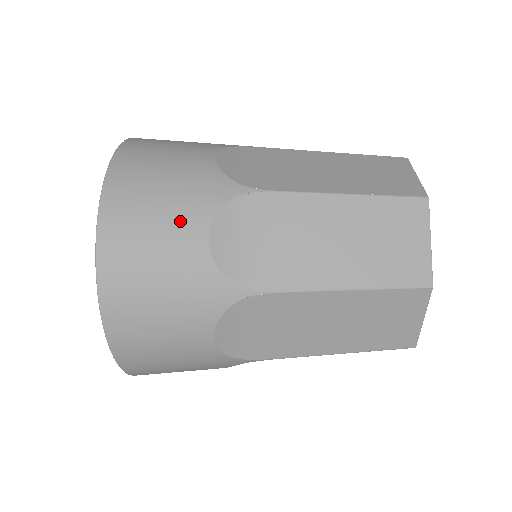
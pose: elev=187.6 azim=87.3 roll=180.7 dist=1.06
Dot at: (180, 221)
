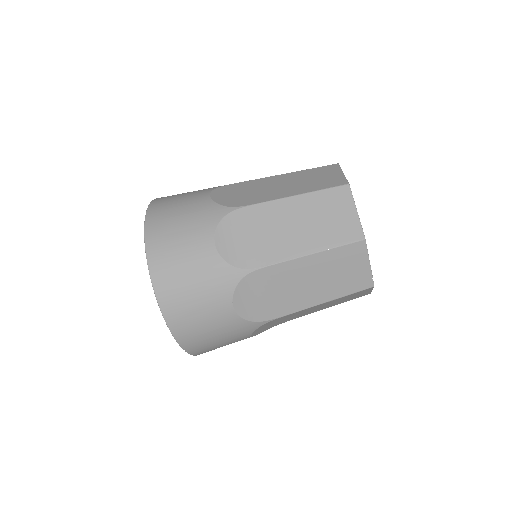
Dot at: occluded
